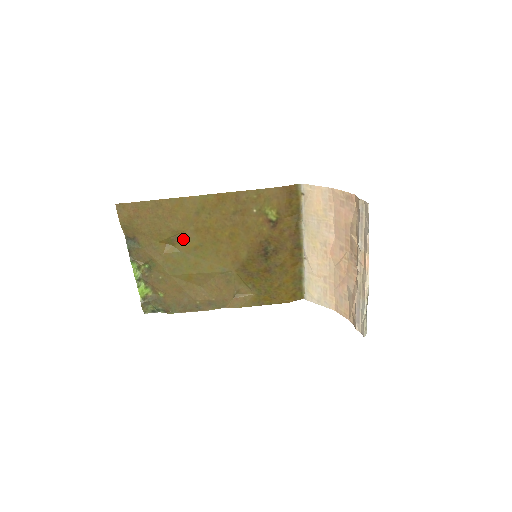
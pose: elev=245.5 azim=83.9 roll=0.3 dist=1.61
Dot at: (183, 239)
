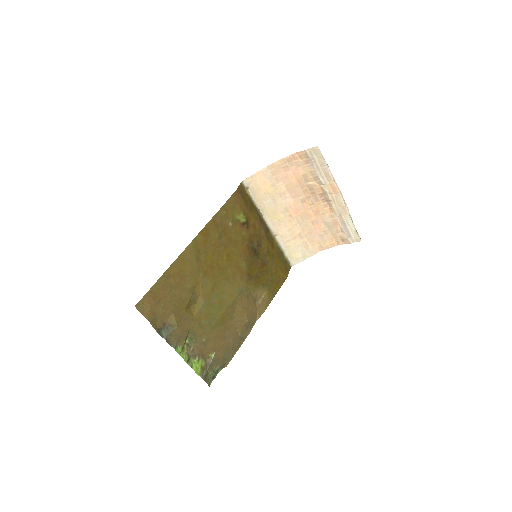
Dot at: (200, 290)
